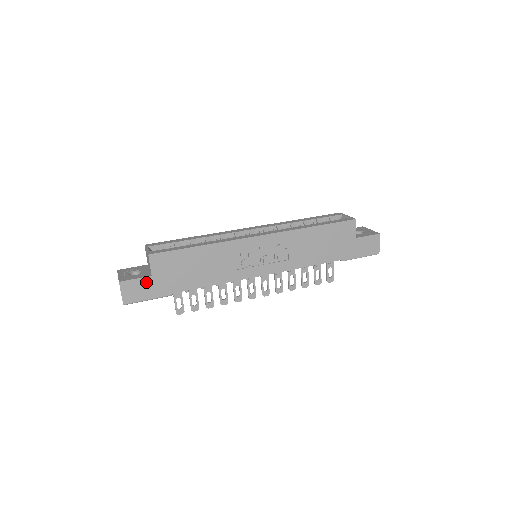
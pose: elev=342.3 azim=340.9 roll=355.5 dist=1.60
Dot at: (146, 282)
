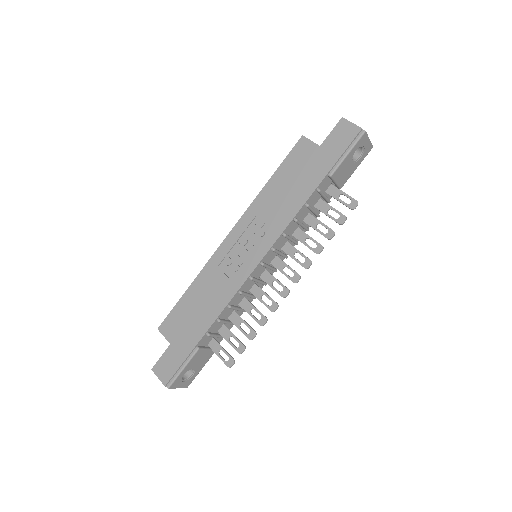
Dot at: (170, 353)
